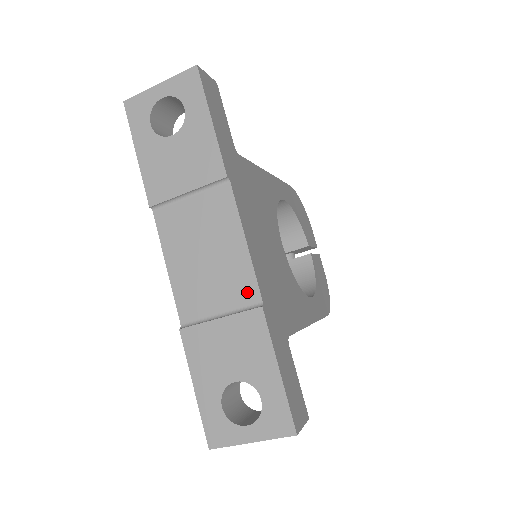
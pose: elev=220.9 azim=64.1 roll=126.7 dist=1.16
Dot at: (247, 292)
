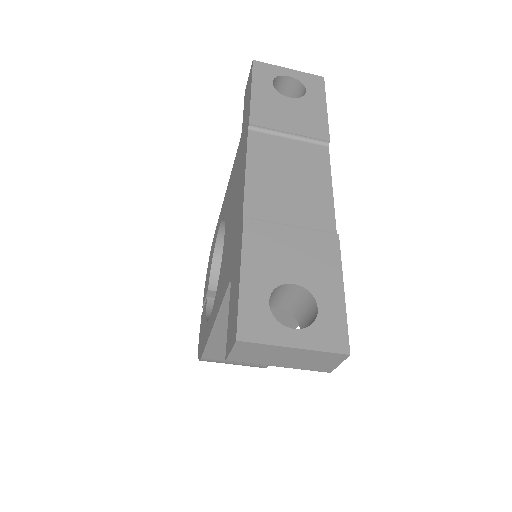
Dot at: (323, 221)
